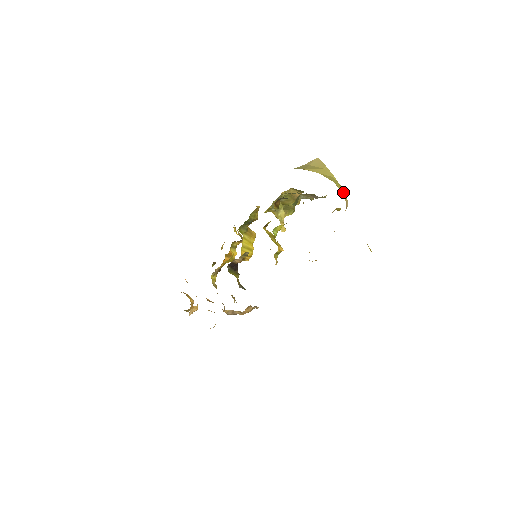
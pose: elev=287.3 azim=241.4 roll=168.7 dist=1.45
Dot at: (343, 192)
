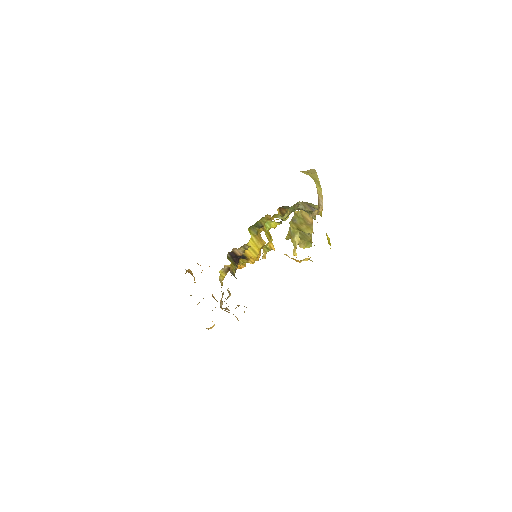
Dot at: (320, 190)
